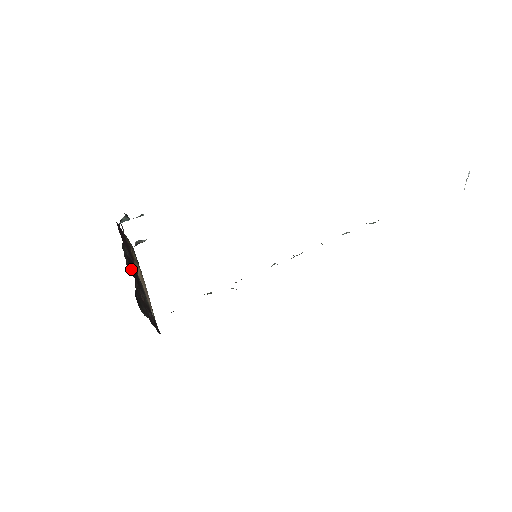
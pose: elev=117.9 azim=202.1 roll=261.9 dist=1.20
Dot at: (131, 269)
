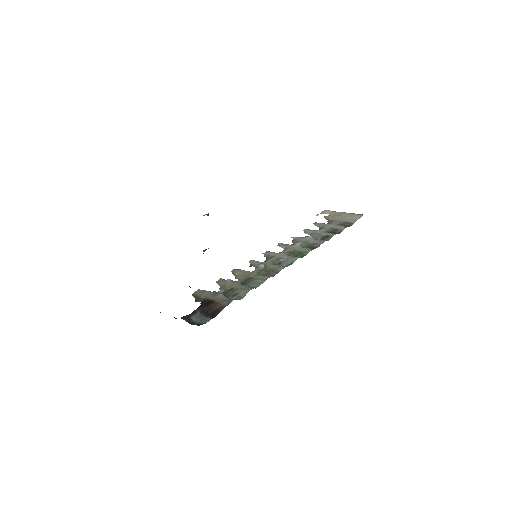
Dot at: occluded
